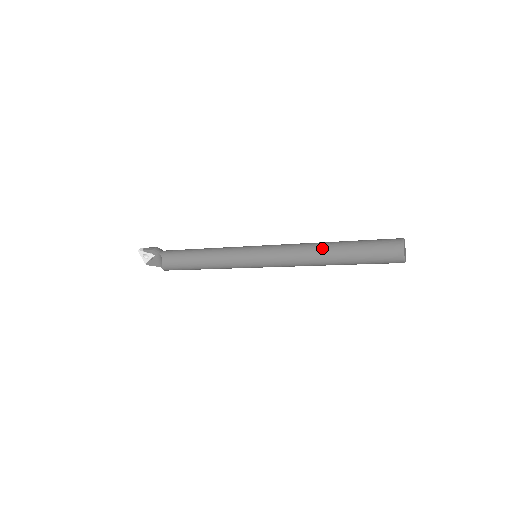
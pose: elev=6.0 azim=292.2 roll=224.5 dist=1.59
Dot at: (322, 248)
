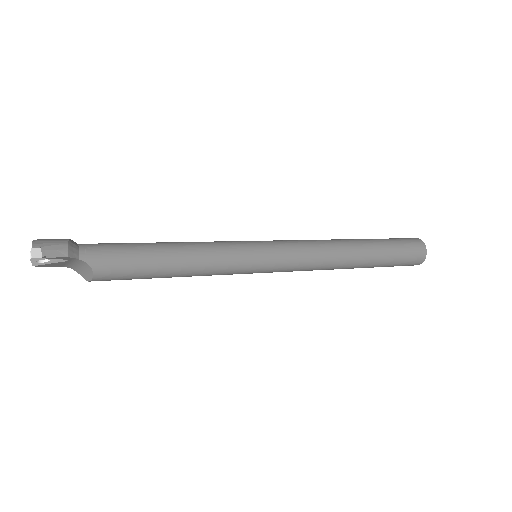
Dot at: (352, 257)
